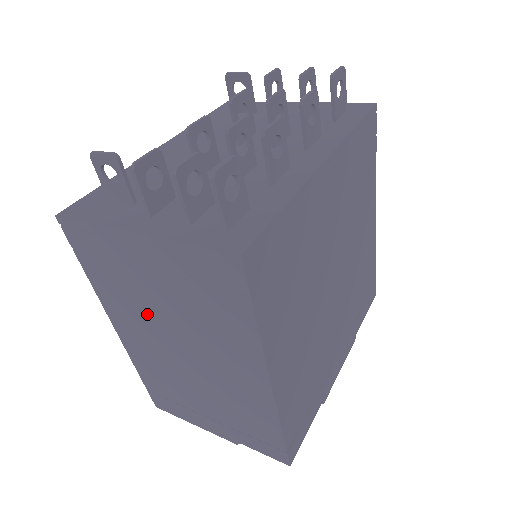
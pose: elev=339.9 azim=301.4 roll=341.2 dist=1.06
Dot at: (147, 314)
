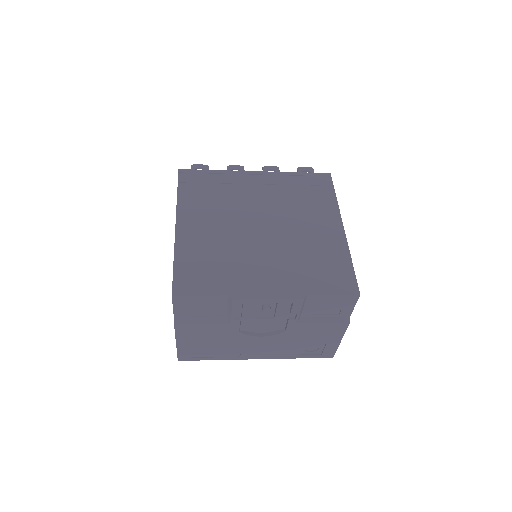
Dot at: occluded
